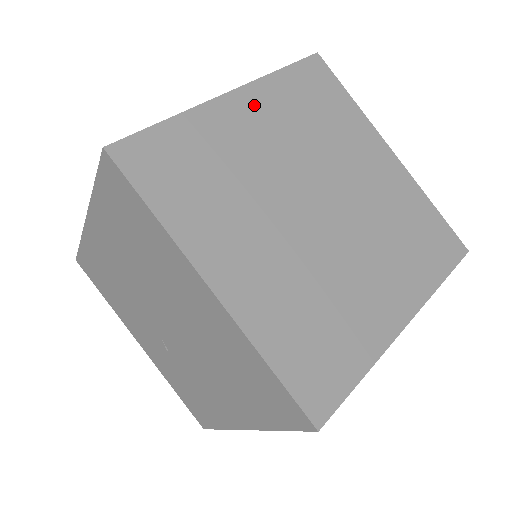
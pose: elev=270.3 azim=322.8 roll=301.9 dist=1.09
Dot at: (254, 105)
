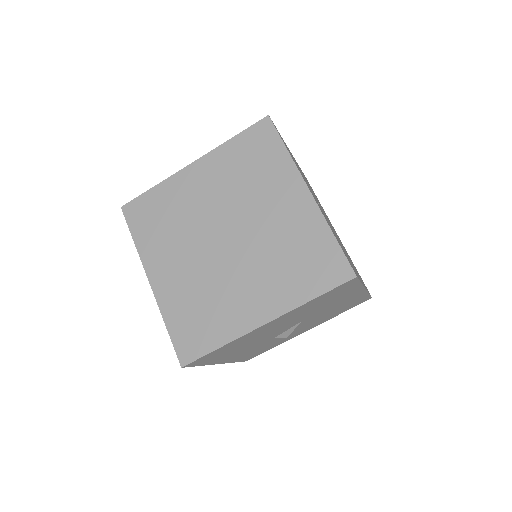
Dot at: (205, 169)
